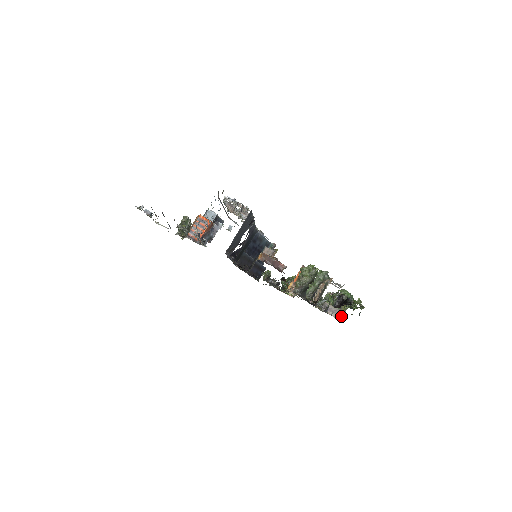
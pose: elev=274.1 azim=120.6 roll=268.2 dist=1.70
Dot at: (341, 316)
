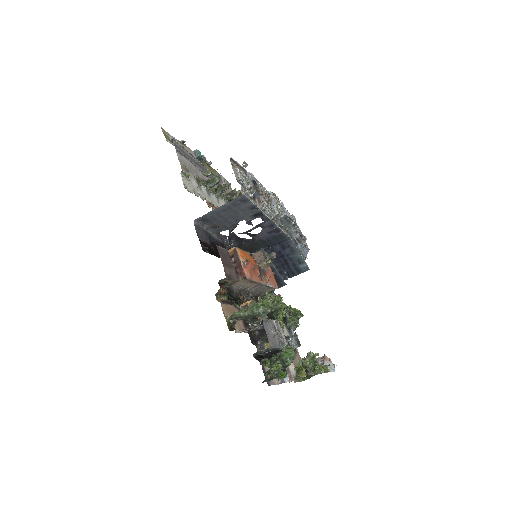
Dot at: occluded
